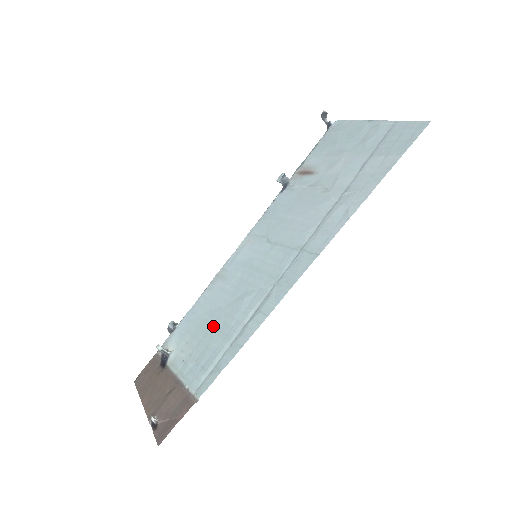
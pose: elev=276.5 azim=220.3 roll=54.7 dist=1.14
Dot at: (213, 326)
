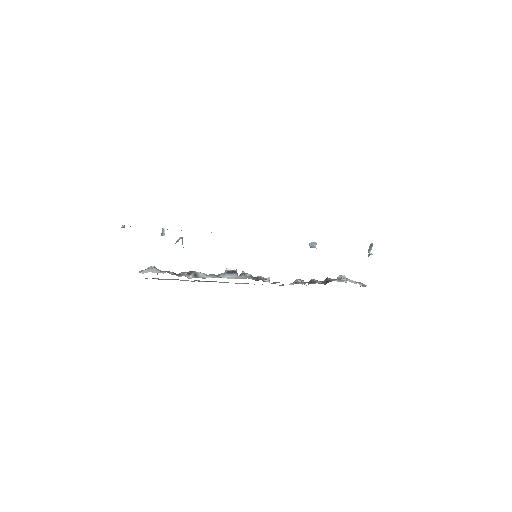
Dot at: occluded
